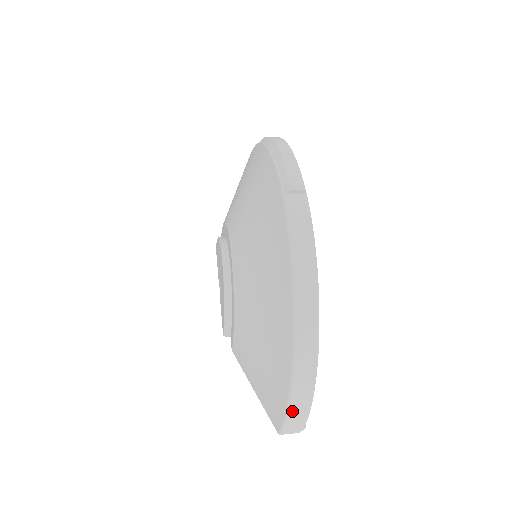
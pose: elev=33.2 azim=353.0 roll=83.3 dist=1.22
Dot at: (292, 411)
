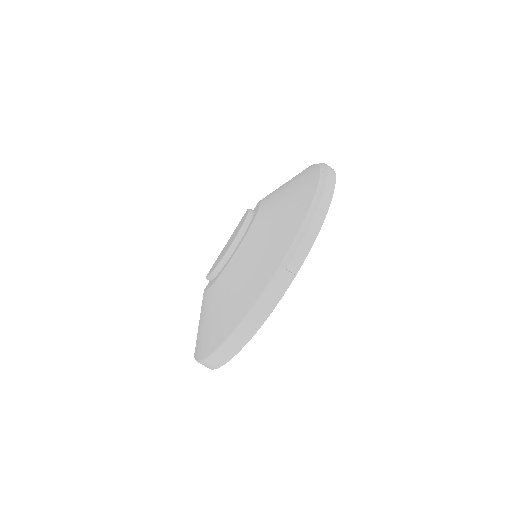
Dot at: (202, 363)
